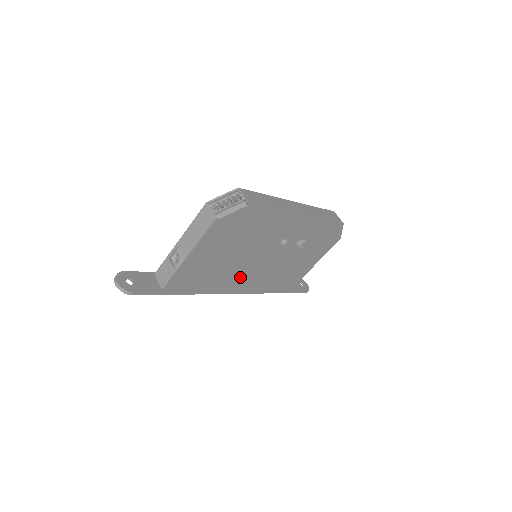
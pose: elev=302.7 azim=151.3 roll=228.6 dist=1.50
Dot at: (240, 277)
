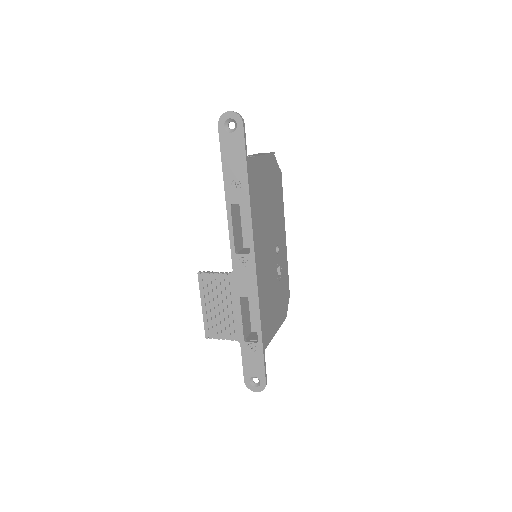
Dot at: (259, 246)
